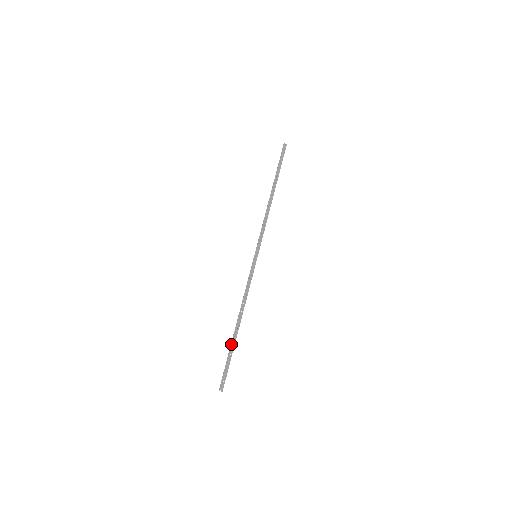
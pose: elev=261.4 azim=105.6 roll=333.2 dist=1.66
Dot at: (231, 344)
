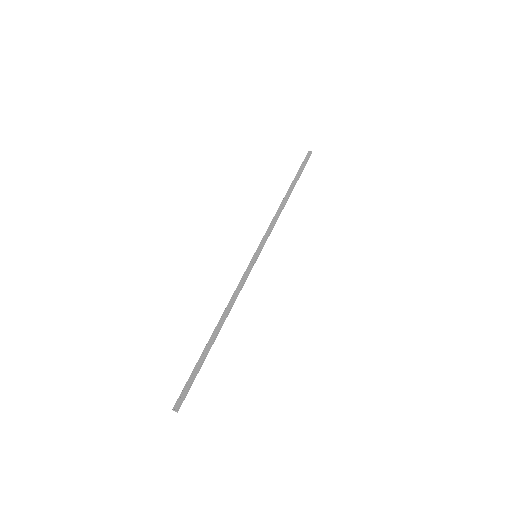
Dot at: occluded
